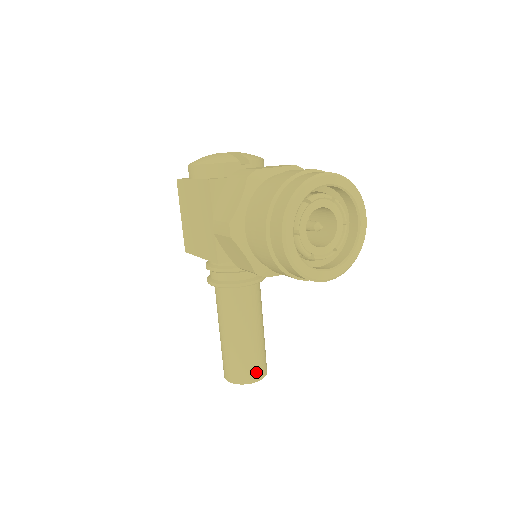
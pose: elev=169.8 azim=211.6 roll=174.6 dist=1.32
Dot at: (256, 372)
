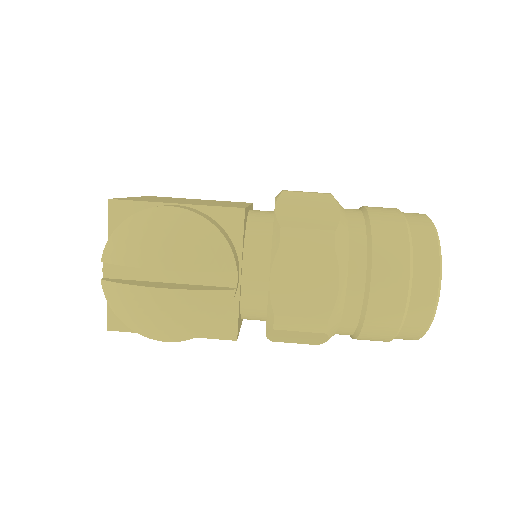
Dot at: occluded
